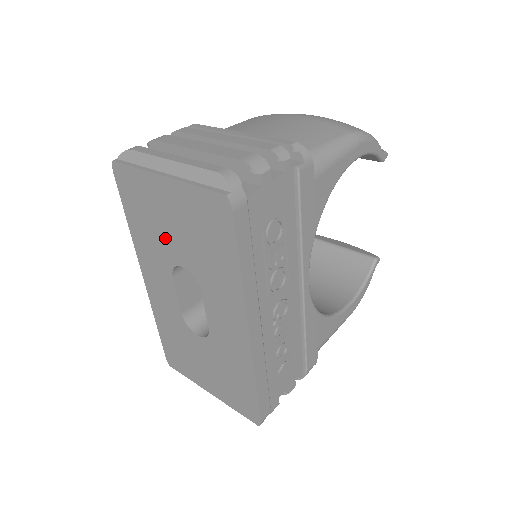
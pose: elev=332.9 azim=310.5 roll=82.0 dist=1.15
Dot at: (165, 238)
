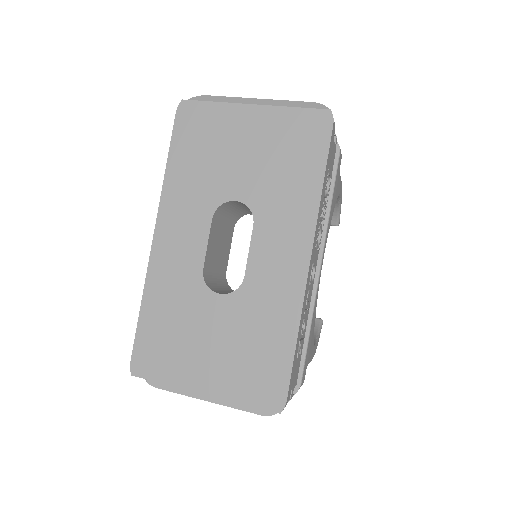
Dot at: (223, 171)
